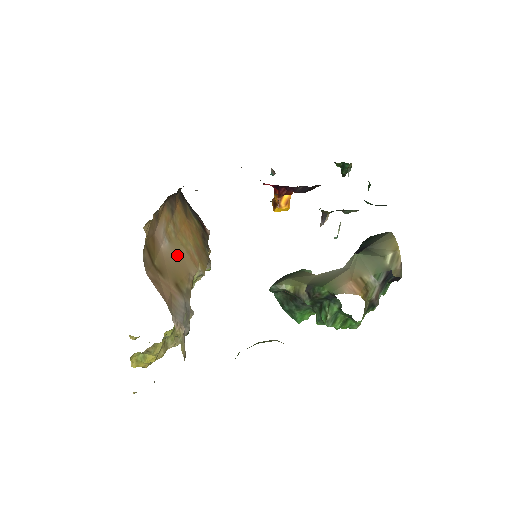
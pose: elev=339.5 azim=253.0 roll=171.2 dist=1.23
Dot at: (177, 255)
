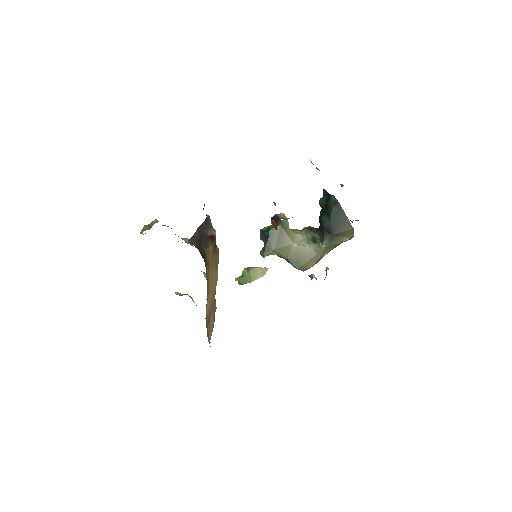
Dot at: (211, 296)
